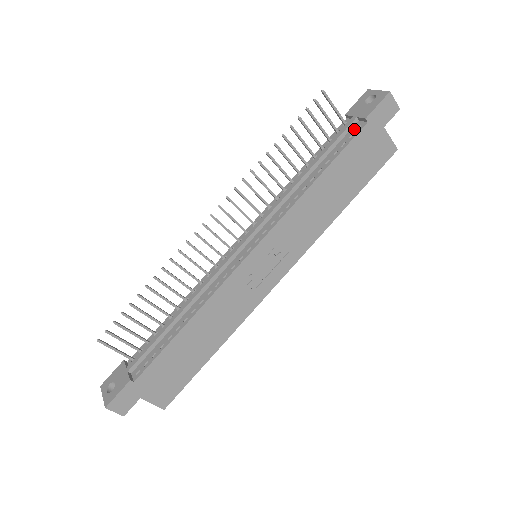
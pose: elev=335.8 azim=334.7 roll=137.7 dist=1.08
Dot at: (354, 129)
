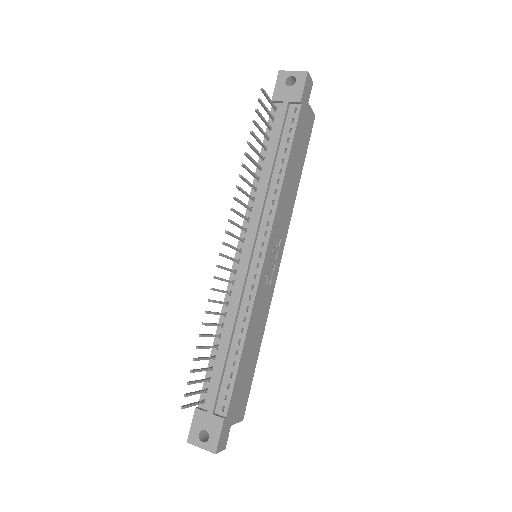
Dot at: (291, 113)
